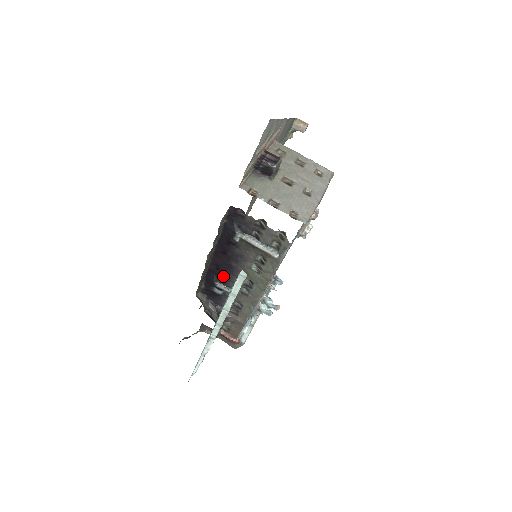
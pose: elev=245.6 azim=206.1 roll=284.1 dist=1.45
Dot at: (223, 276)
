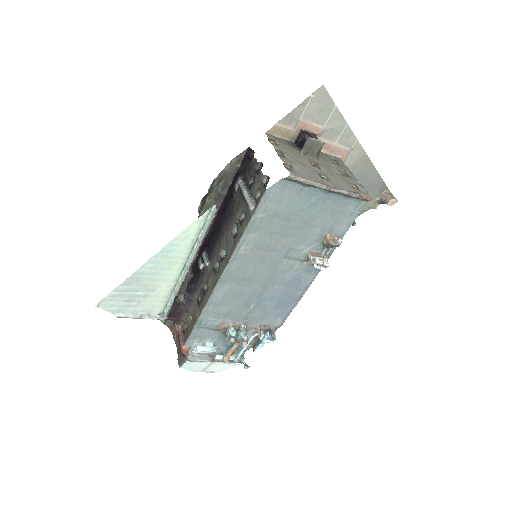
Dot at: (212, 244)
